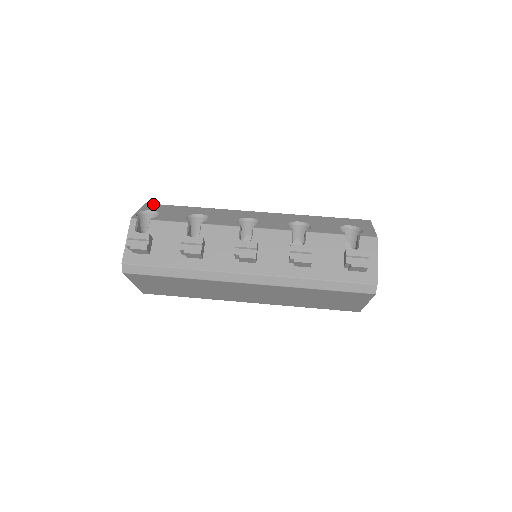
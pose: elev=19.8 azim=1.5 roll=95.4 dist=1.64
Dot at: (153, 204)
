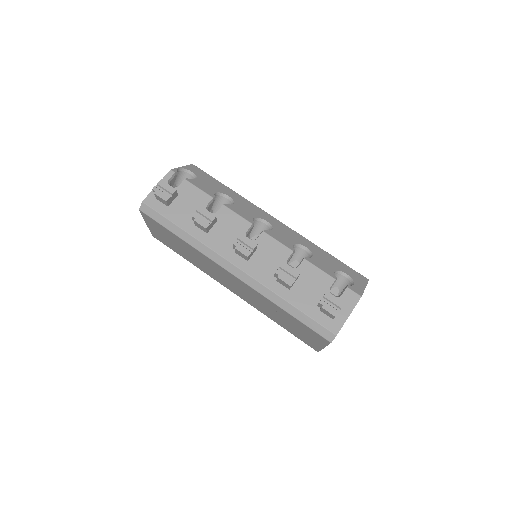
Dot at: (198, 168)
